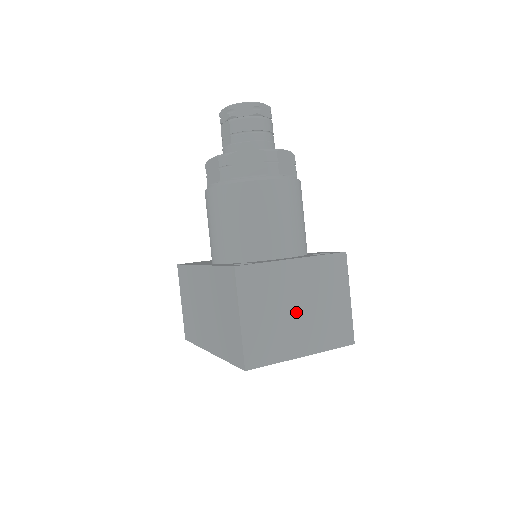
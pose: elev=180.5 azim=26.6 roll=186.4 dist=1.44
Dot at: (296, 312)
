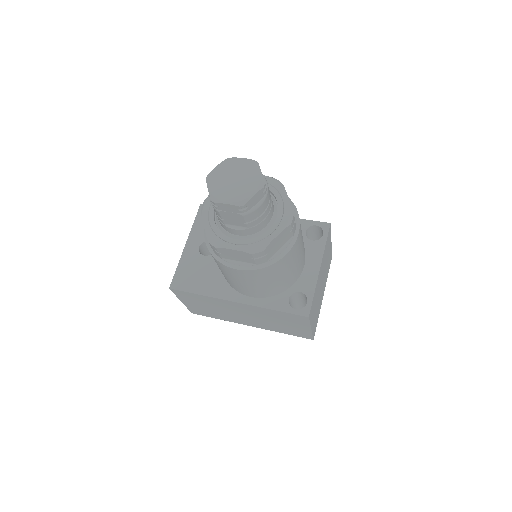
Dot at: (321, 287)
